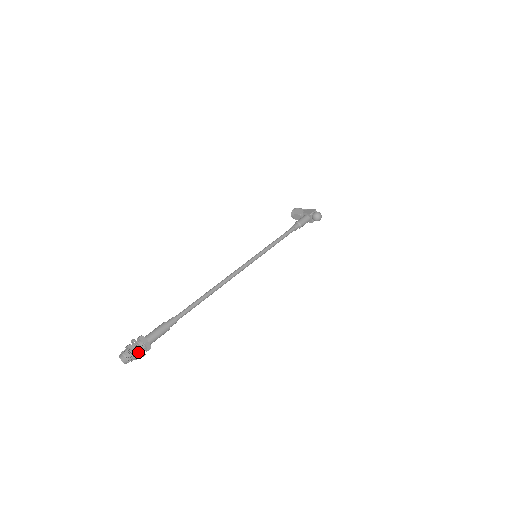
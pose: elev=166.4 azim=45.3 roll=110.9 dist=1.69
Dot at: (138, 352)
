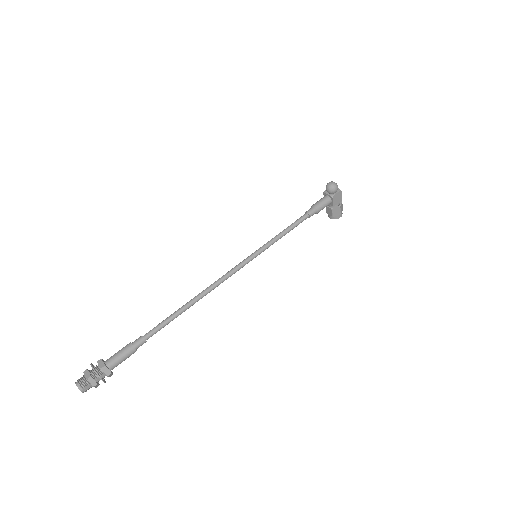
Dot at: (92, 373)
